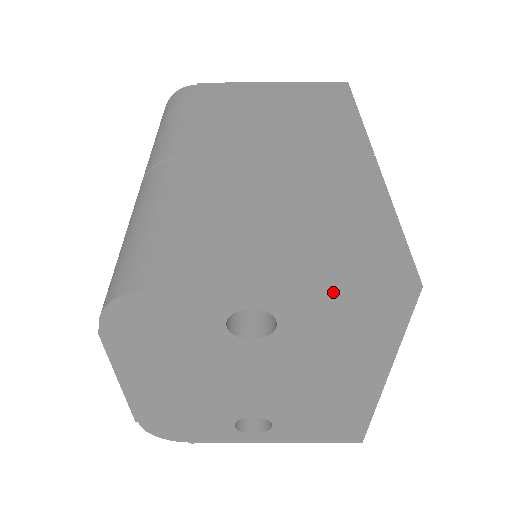
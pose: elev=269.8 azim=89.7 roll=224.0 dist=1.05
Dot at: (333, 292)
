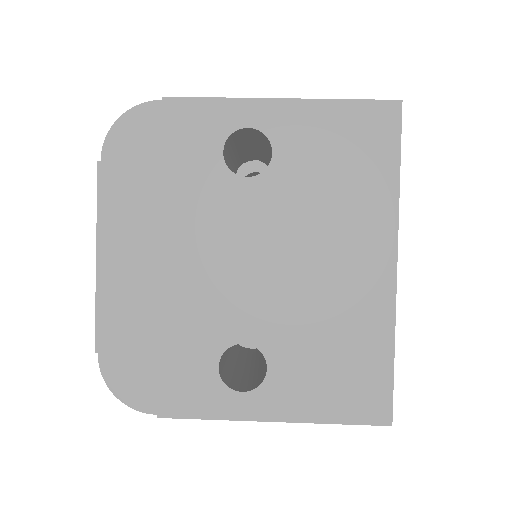
Dot at: (322, 106)
